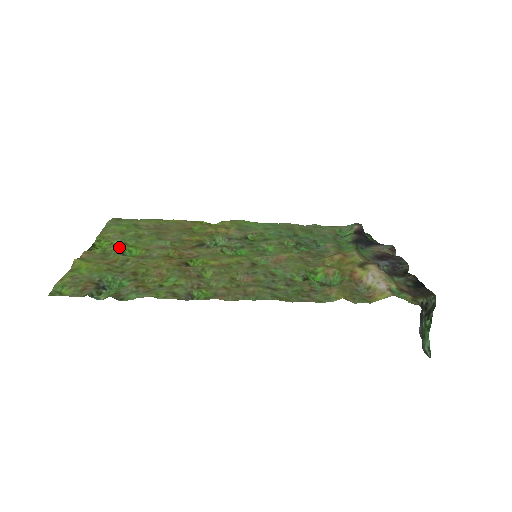
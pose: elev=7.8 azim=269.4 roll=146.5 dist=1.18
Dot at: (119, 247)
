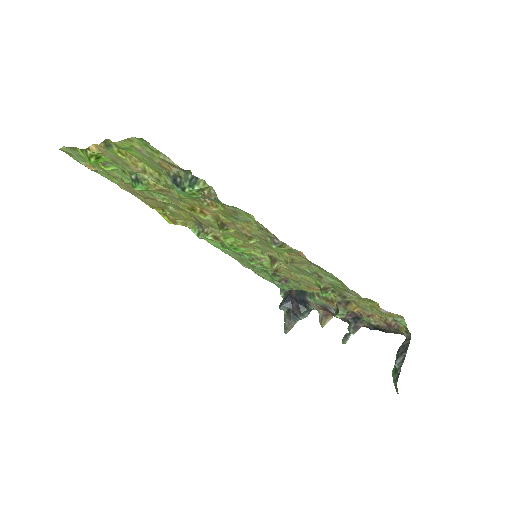
Dot at: occluded
